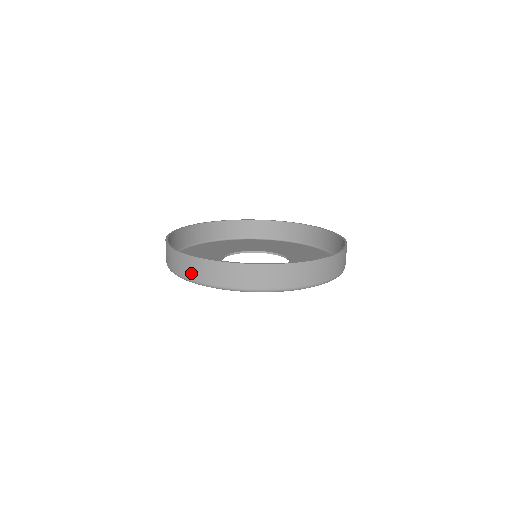
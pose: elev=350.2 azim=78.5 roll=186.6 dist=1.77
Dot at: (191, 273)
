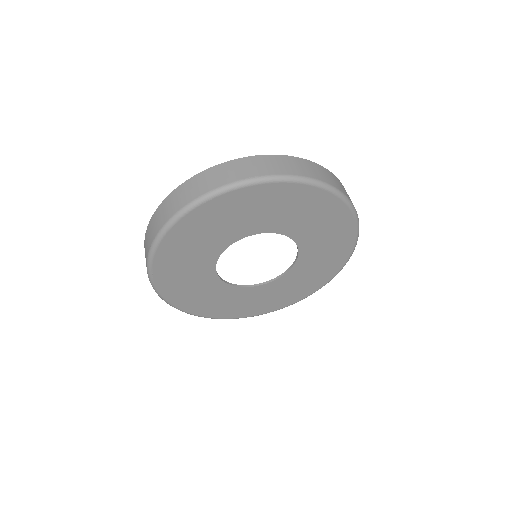
Dot at: (188, 196)
